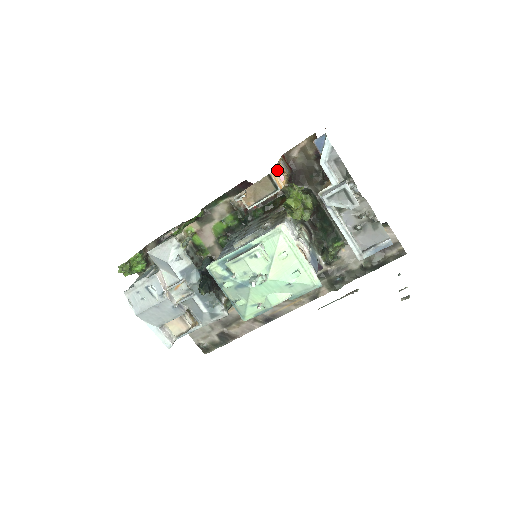
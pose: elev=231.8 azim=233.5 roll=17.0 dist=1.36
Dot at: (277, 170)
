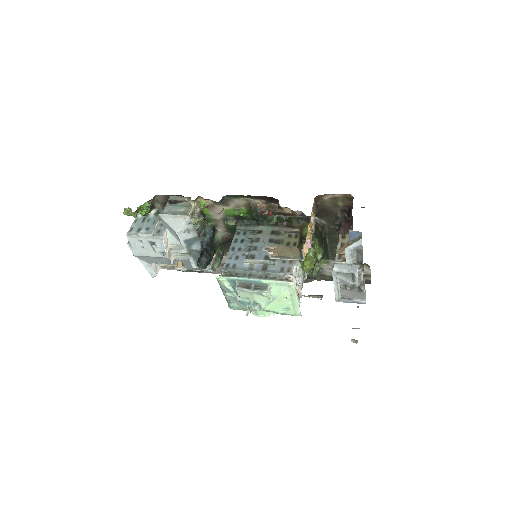
Dot at: (308, 241)
